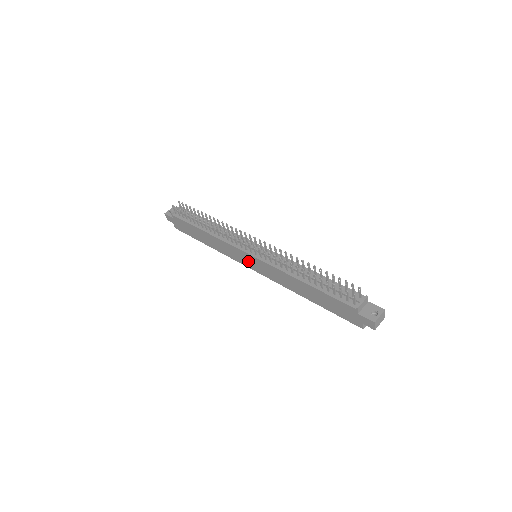
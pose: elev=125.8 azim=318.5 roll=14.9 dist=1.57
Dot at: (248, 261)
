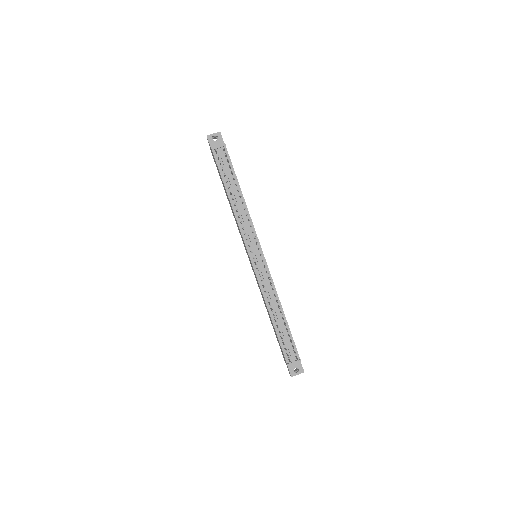
Dot at: occluded
